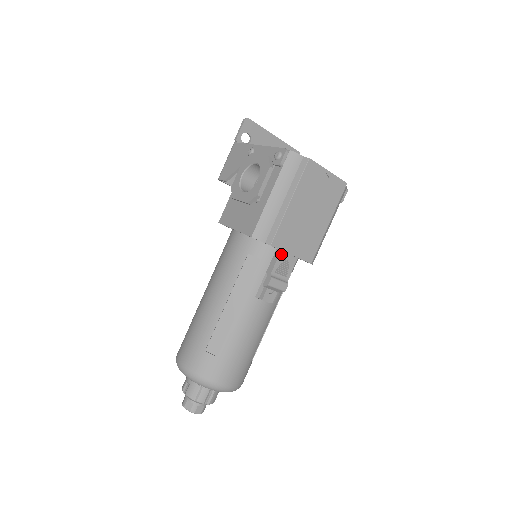
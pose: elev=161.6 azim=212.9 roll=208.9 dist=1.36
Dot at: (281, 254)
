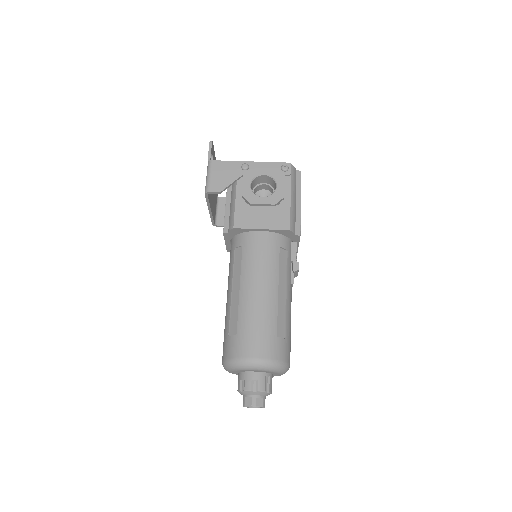
Dot at: (296, 245)
